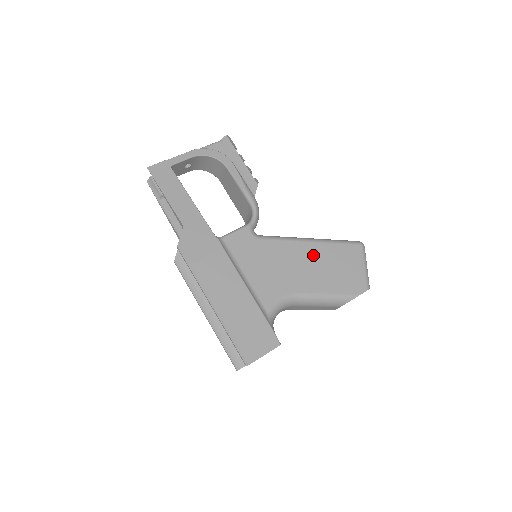
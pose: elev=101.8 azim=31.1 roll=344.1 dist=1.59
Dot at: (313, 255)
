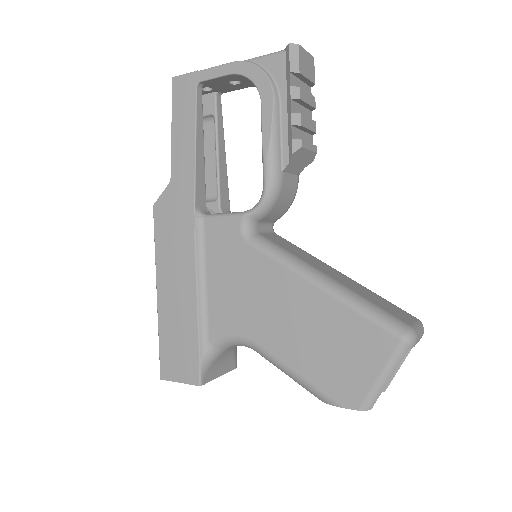
Dot at: (306, 307)
